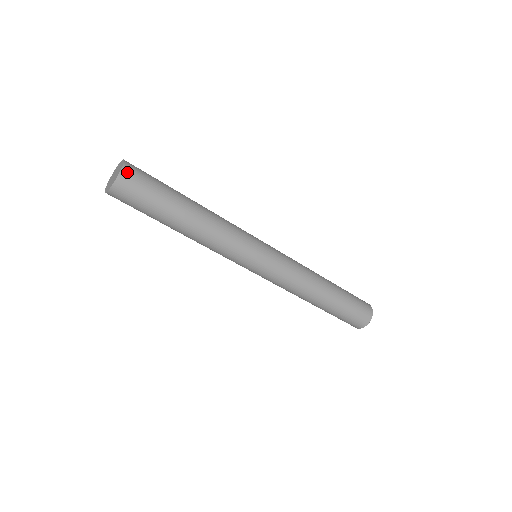
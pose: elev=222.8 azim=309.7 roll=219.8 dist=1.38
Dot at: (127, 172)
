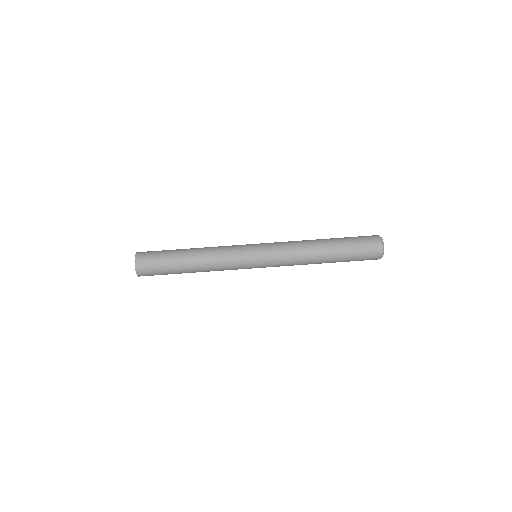
Dot at: (141, 252)
